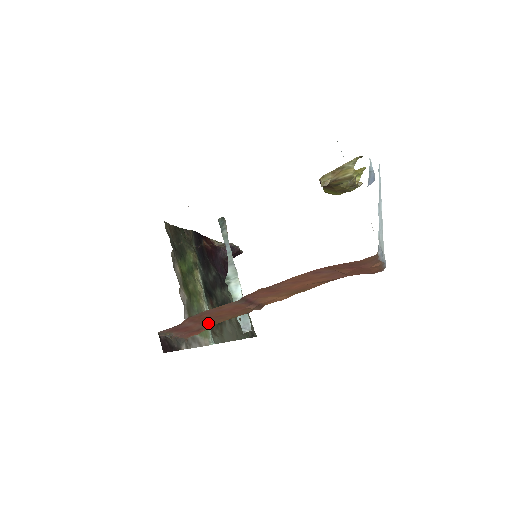
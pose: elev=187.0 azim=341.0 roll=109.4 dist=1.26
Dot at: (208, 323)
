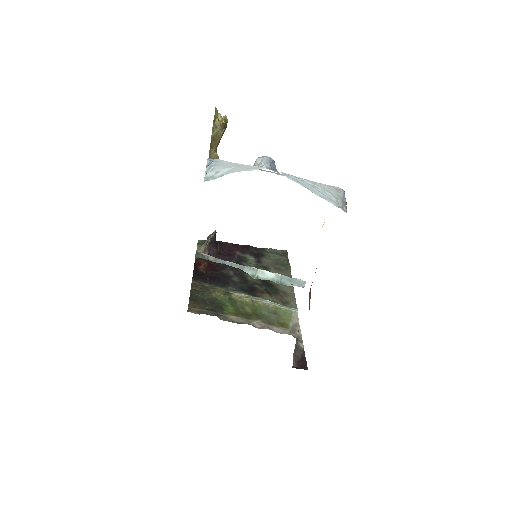
Dot at: occluded
